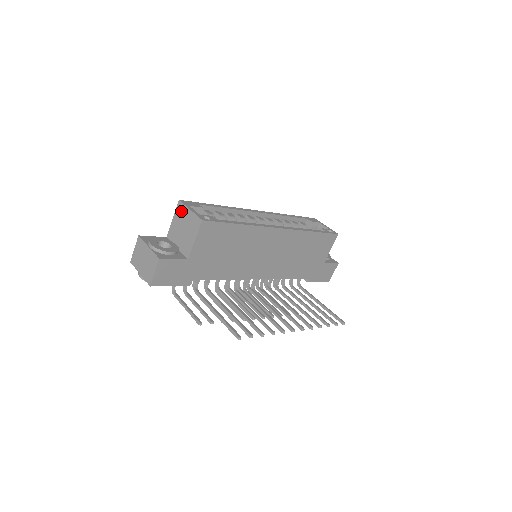
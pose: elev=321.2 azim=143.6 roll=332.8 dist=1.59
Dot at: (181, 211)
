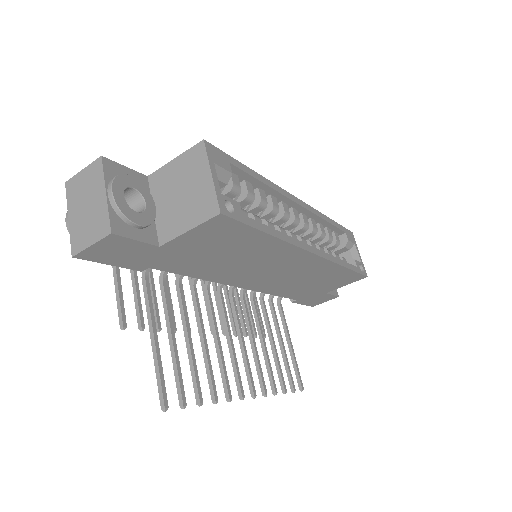
Dot at: (195, 161)
